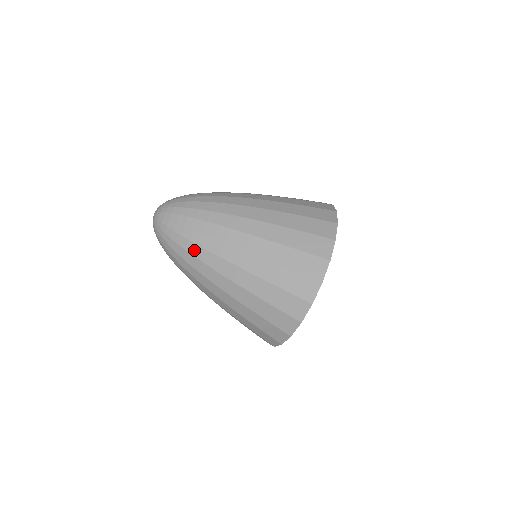
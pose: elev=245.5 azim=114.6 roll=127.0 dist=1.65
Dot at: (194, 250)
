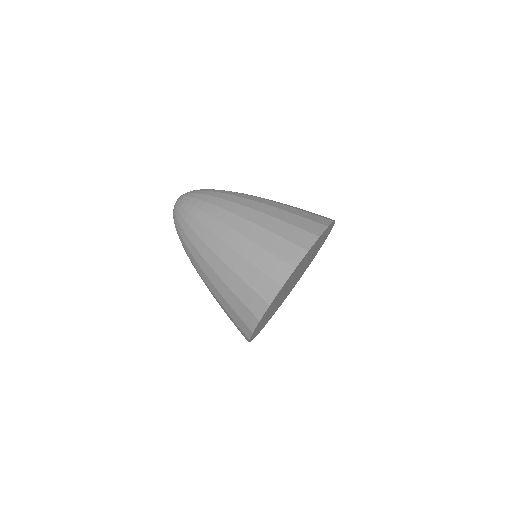
Dot at: (191, 235)
